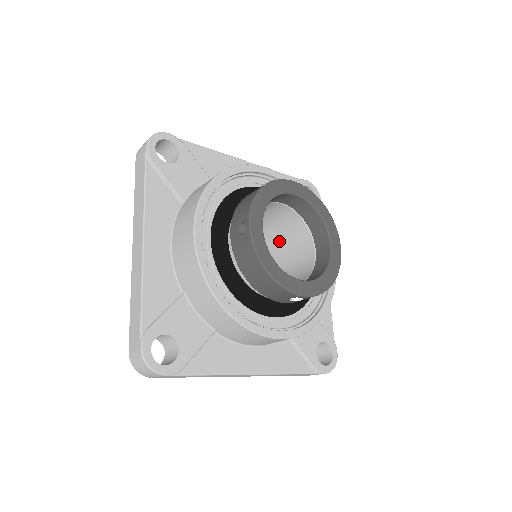
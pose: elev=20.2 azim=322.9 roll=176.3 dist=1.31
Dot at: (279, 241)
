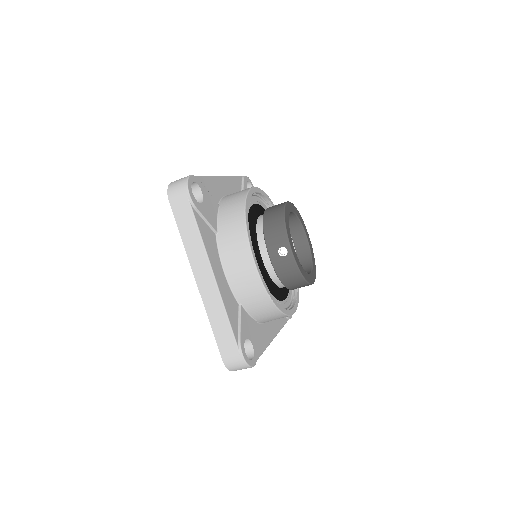
Dot at: occluded
